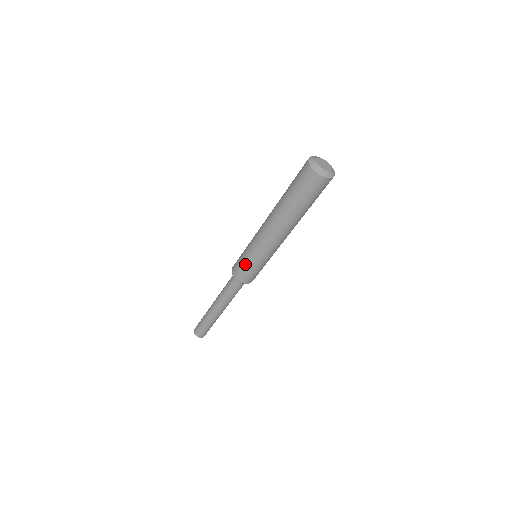
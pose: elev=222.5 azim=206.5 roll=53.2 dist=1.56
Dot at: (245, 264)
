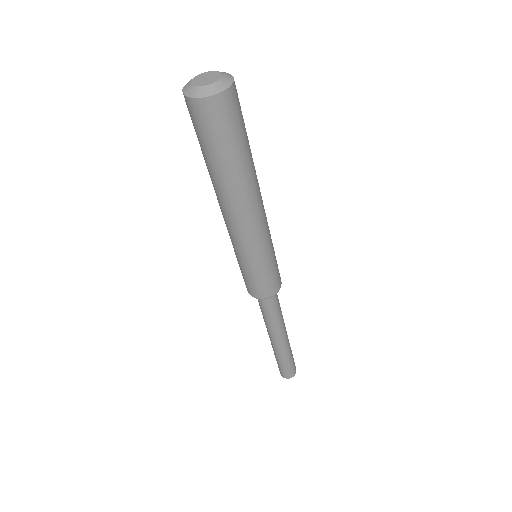
Dot at: (251, 276)
